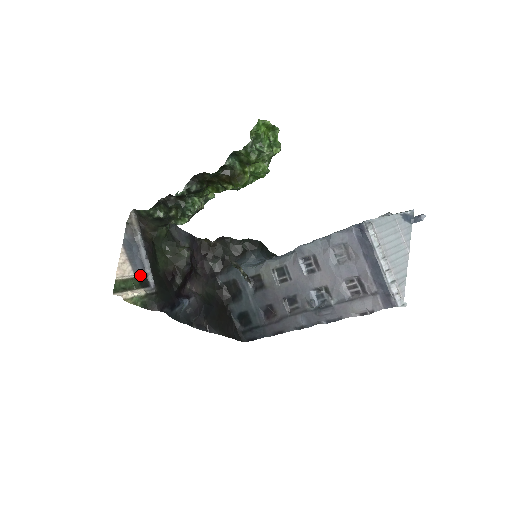
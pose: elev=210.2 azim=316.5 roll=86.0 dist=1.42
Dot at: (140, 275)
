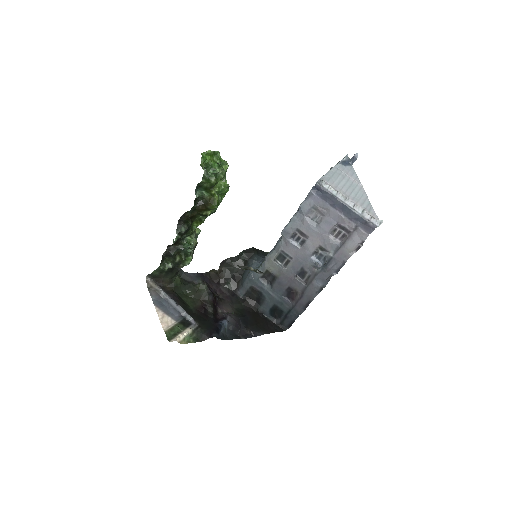
Dot at: (180, 320)
